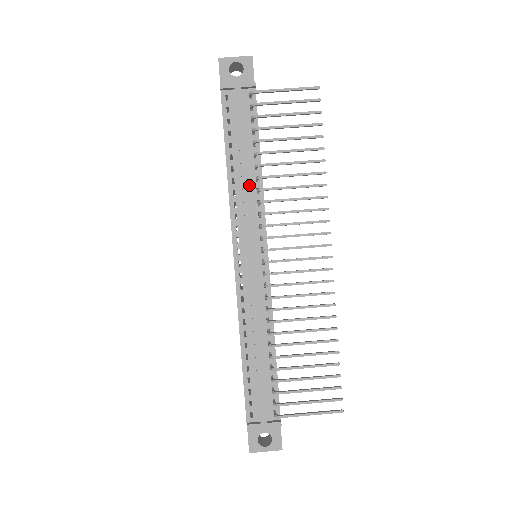
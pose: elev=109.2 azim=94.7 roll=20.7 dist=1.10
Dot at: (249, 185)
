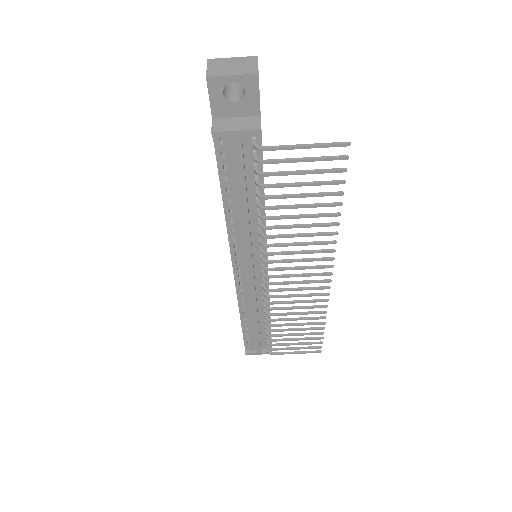
Dot at: (250, 224)
